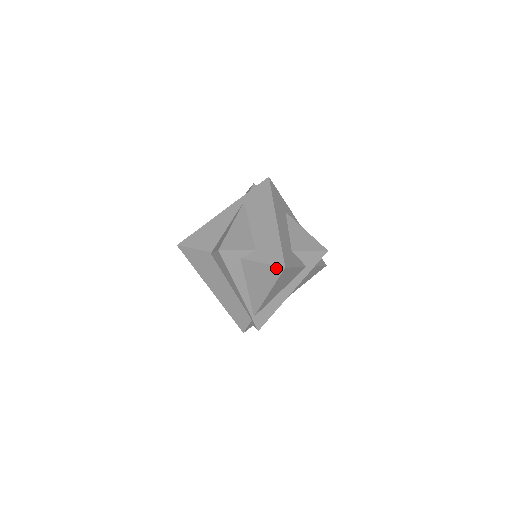
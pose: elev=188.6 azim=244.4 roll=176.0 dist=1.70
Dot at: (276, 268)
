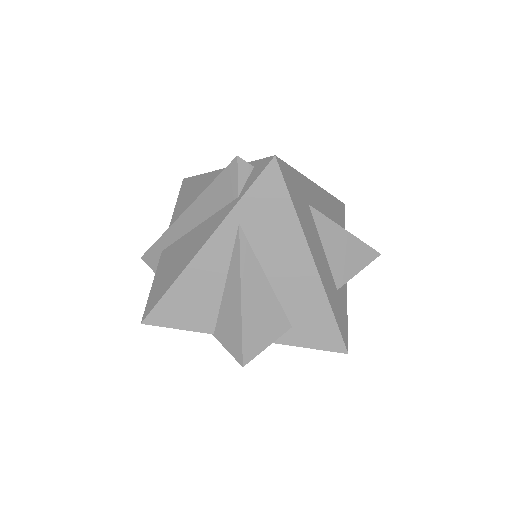
Dot at: (331, 351)
